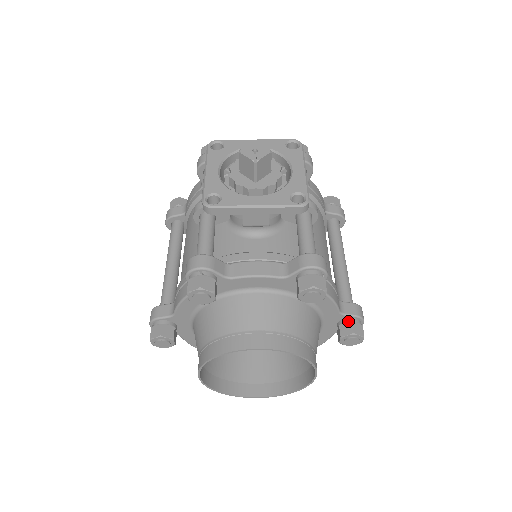
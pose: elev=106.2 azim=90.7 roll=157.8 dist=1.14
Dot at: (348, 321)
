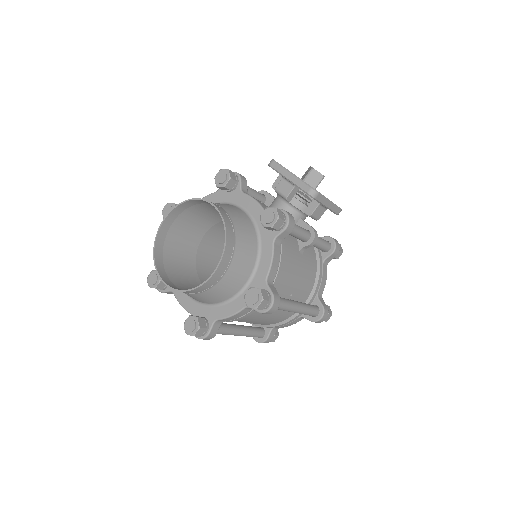
Dot at: (265, 289)
